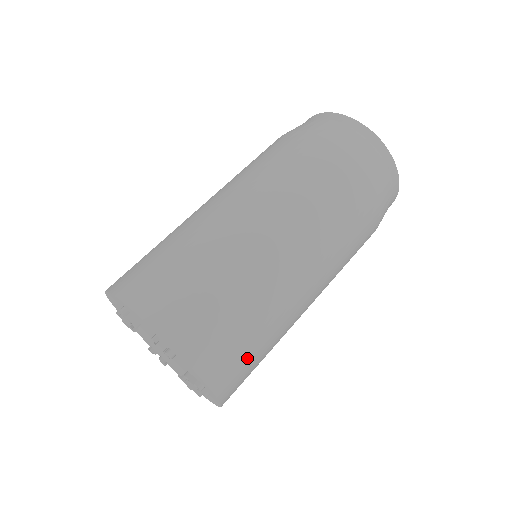
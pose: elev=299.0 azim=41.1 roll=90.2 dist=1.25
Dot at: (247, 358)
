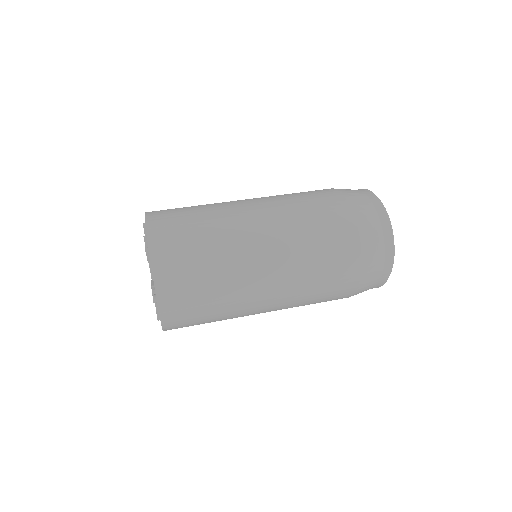
Dot at: (196, 324)
